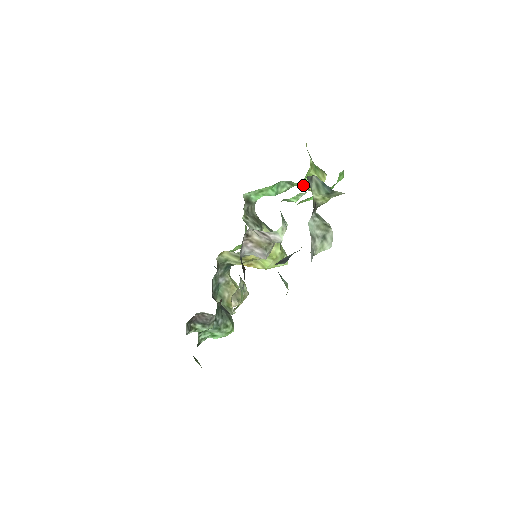
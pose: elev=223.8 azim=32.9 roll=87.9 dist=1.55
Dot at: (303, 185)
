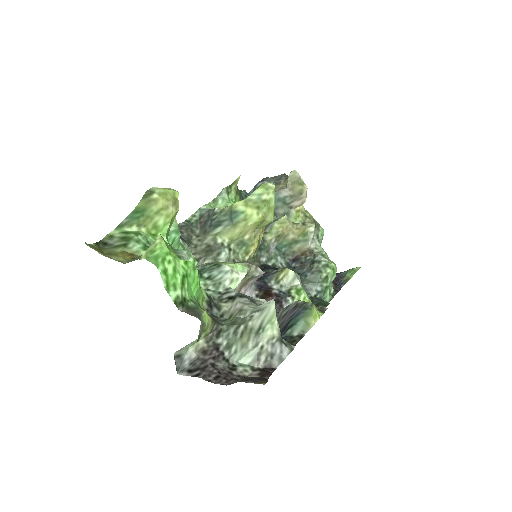
Dot at: (169, 228)
